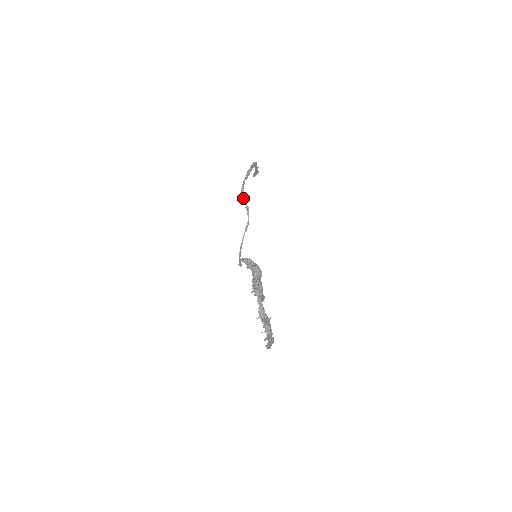
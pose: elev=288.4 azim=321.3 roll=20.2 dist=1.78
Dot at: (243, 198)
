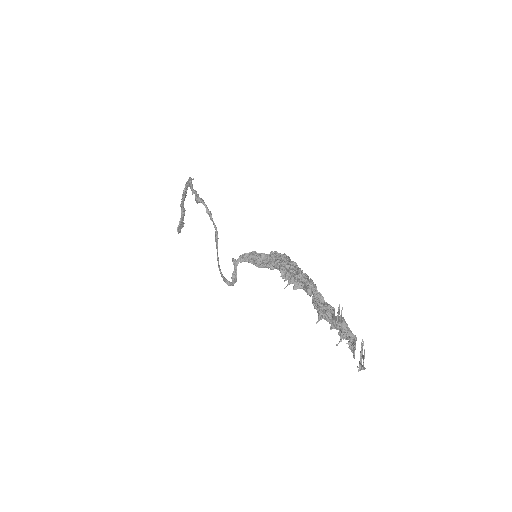
Dot at: occluded
